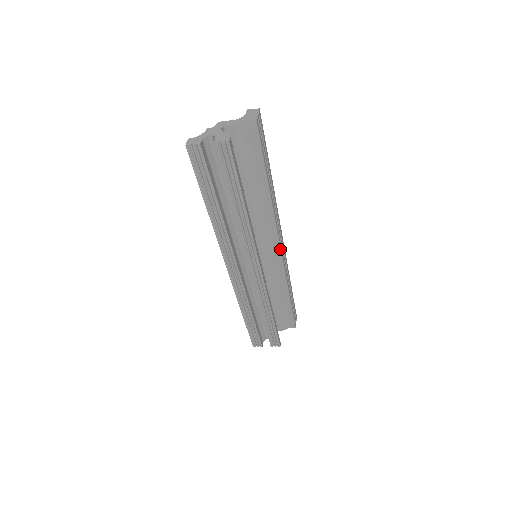
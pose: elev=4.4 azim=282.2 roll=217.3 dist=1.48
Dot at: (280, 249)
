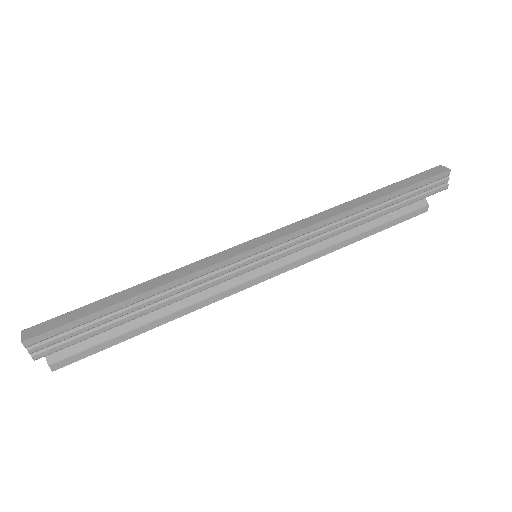
Dot at: occluded
